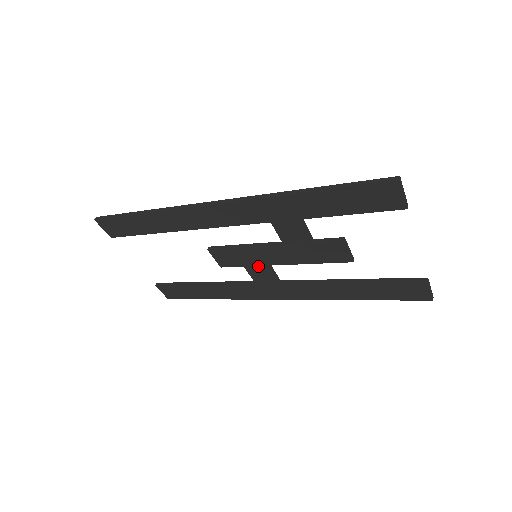
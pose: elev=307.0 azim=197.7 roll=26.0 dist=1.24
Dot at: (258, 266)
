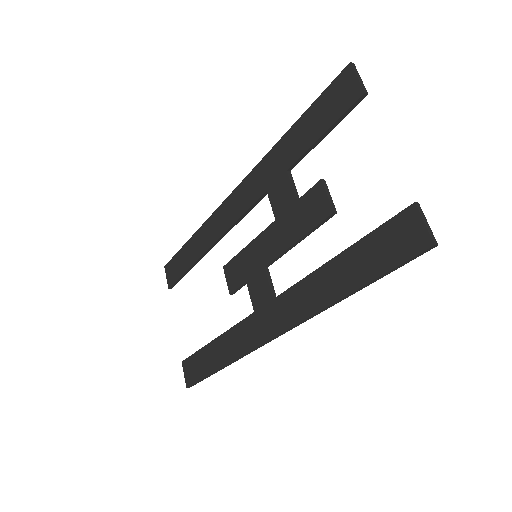
Dot at: (257, 274)
